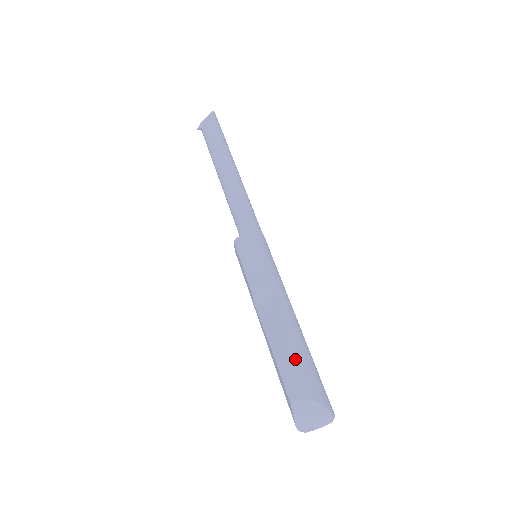
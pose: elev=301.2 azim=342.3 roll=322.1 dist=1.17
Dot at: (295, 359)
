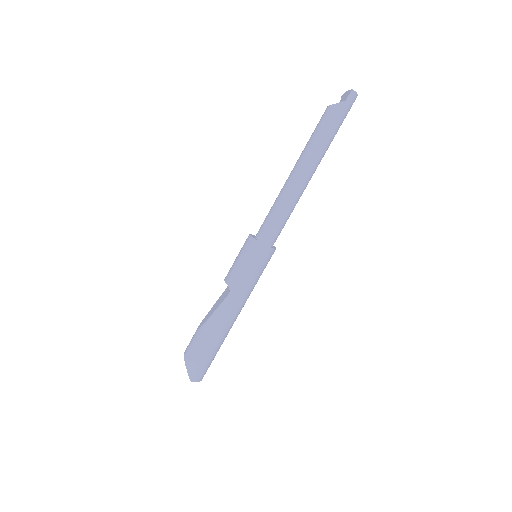
Dot at: (198, 337)
